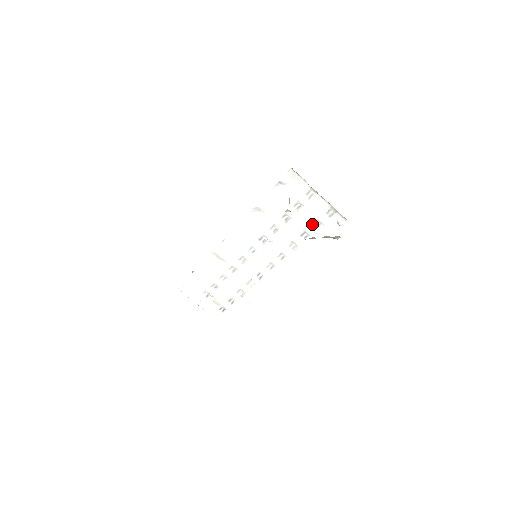
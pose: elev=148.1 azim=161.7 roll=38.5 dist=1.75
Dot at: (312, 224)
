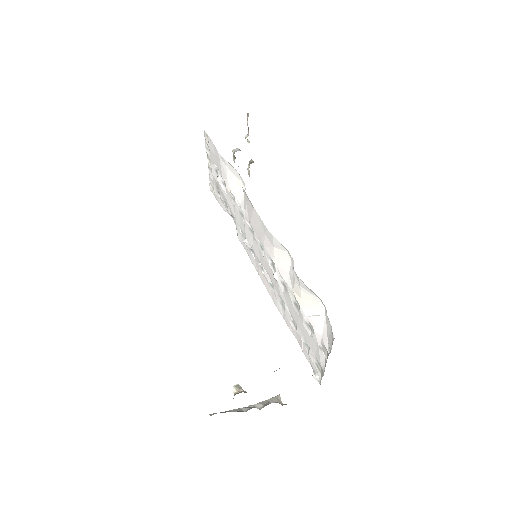
Dot at: (305, 338)
